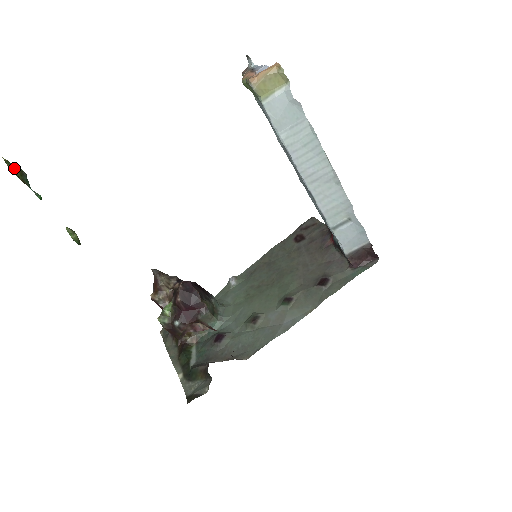
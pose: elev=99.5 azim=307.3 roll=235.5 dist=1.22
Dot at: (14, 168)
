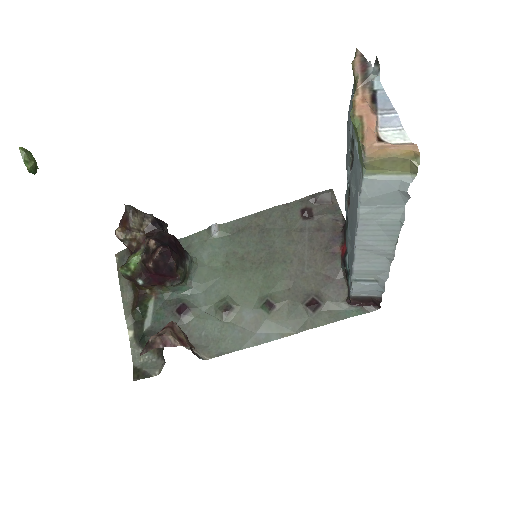
Dot at: out of frame
